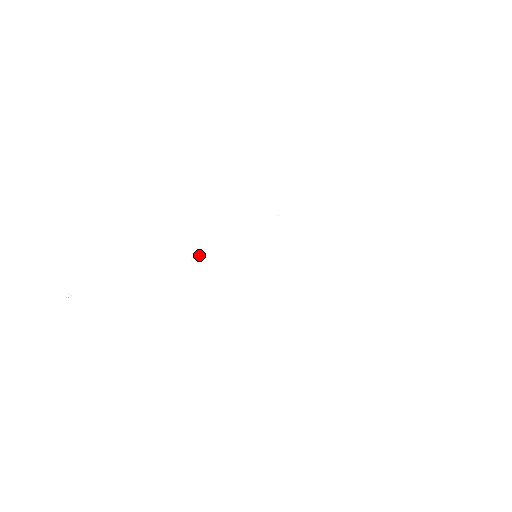
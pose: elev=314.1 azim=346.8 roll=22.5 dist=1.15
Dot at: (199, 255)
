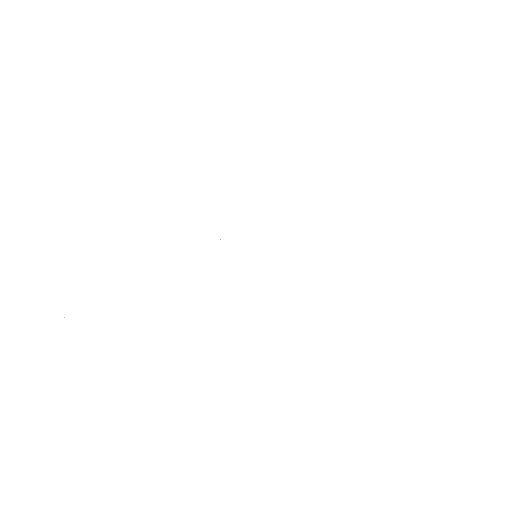
Dot at: occluded
